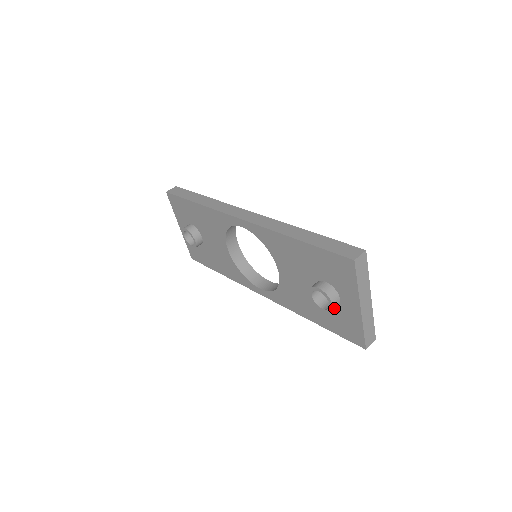
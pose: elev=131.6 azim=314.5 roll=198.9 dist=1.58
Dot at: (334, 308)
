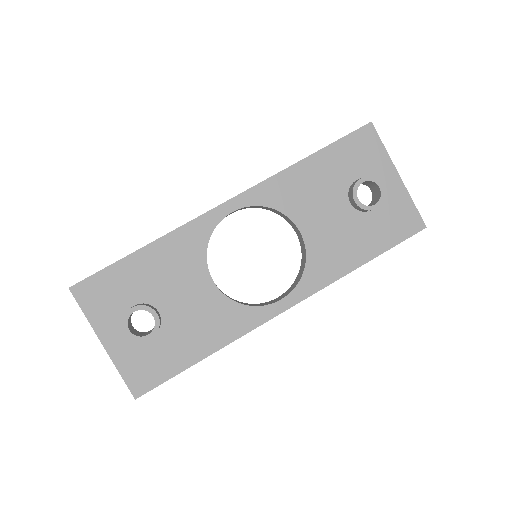
Dot at: (383, 192)
